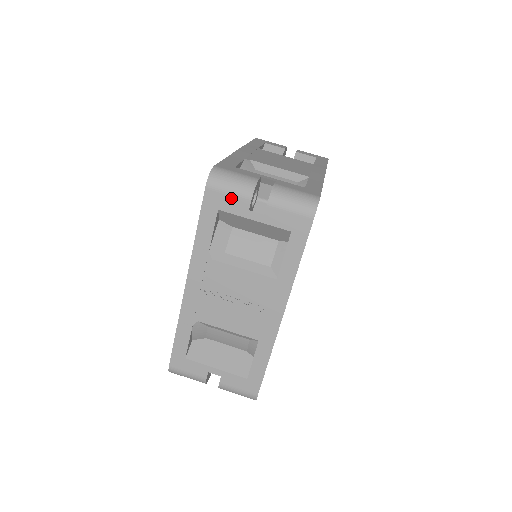
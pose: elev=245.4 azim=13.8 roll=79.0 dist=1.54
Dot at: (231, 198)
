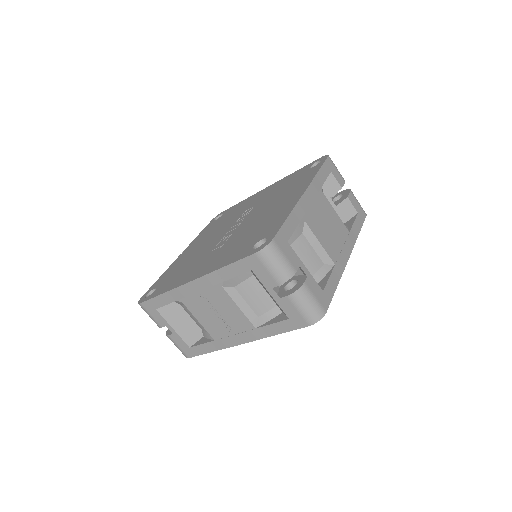
Dot at: (267, 273)
